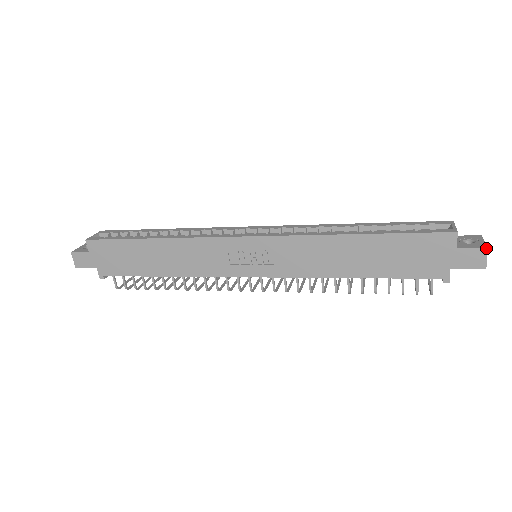
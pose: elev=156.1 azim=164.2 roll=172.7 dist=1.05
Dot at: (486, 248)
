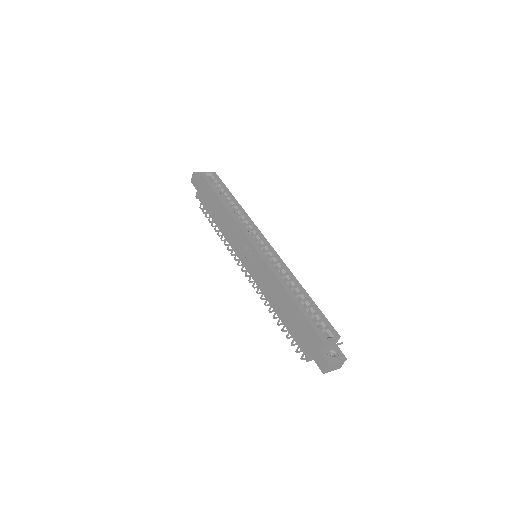
Dot at: (329, 364)
